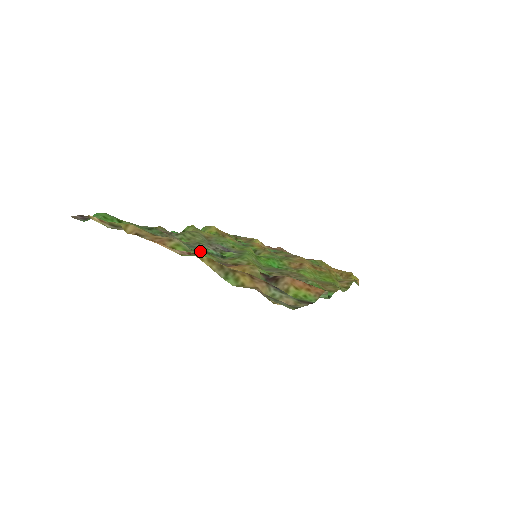
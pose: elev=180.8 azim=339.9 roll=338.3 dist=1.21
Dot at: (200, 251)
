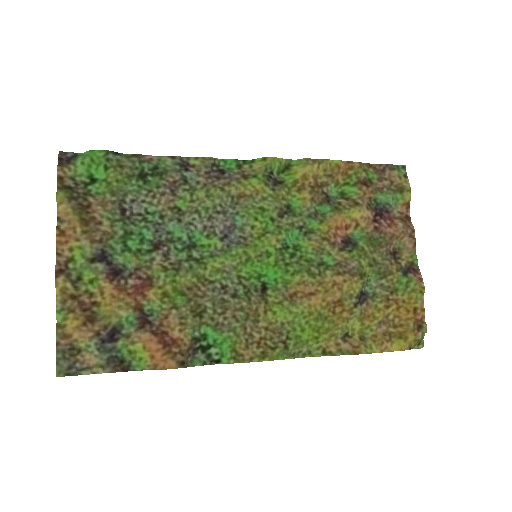
Dot at: (147, 240)
